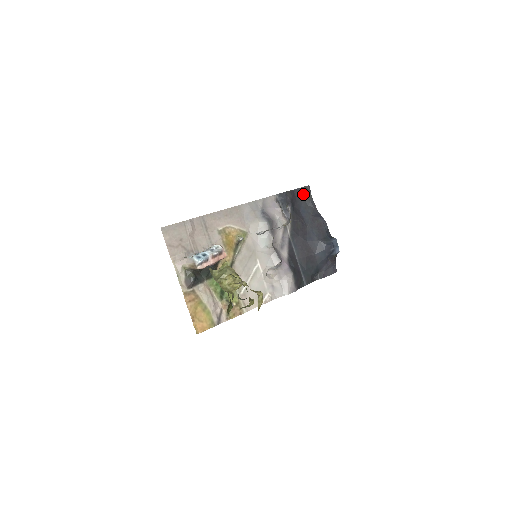
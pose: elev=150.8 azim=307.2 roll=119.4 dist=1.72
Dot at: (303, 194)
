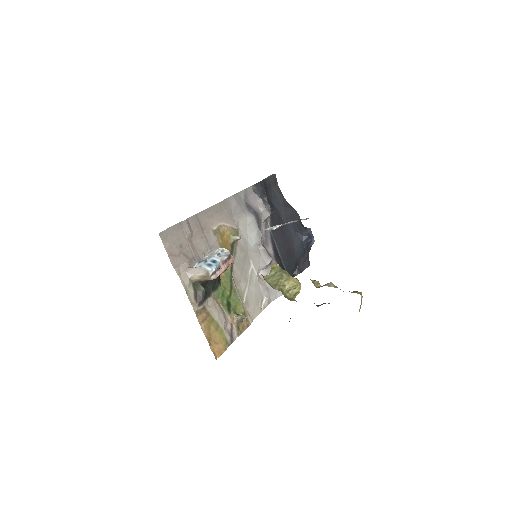
Dot at: (271, 183)
